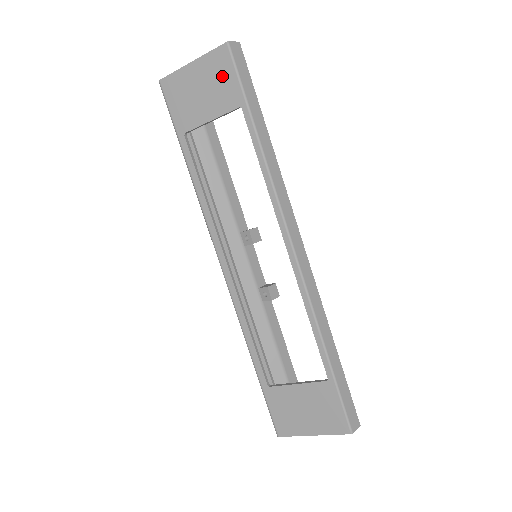
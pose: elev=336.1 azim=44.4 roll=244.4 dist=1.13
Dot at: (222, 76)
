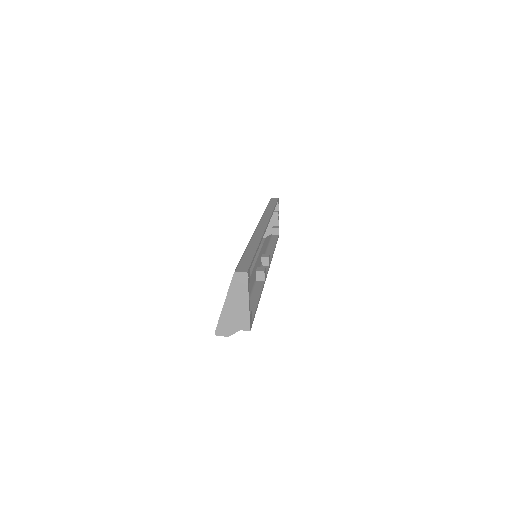
Dot at: occluded
